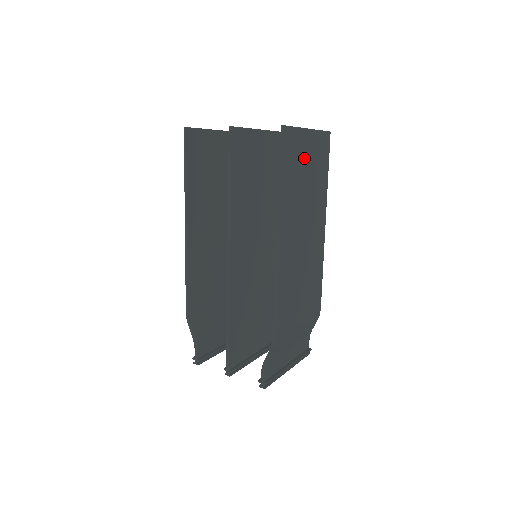
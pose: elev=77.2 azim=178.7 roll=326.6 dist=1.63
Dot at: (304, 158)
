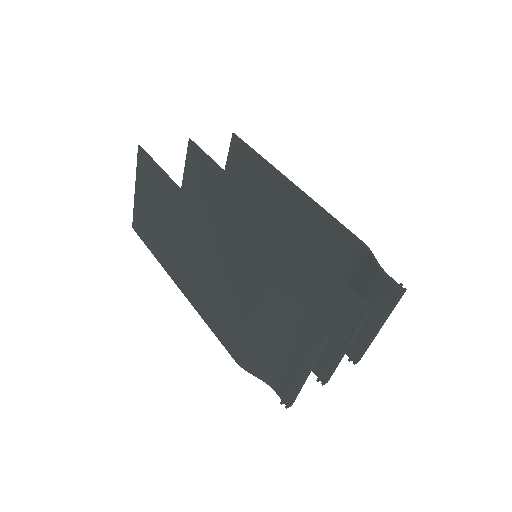
Dot at: (240, 180)
